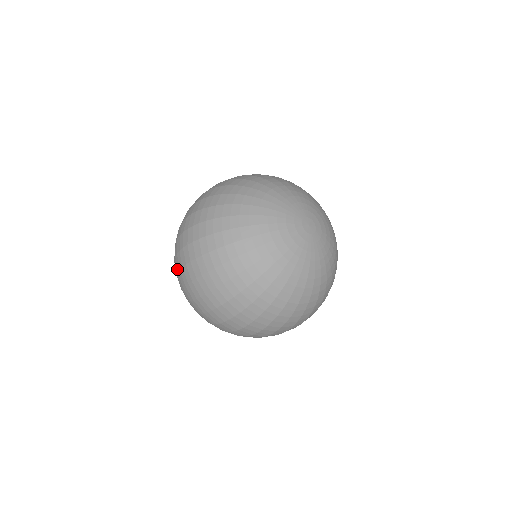
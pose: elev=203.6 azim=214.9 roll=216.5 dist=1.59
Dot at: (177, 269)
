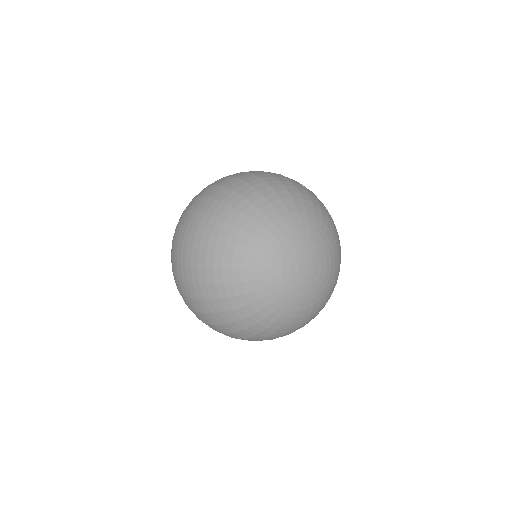
Dot at: (172, 271)
